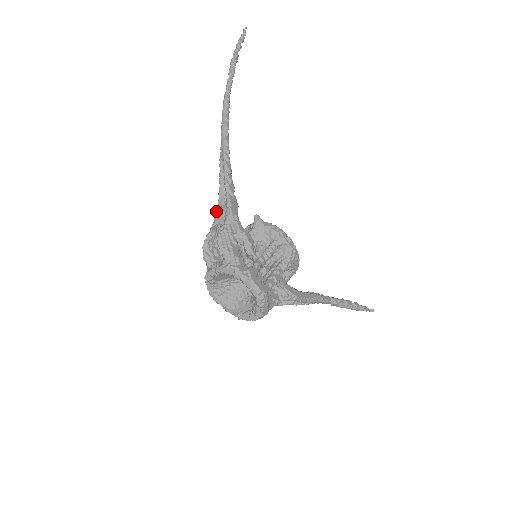
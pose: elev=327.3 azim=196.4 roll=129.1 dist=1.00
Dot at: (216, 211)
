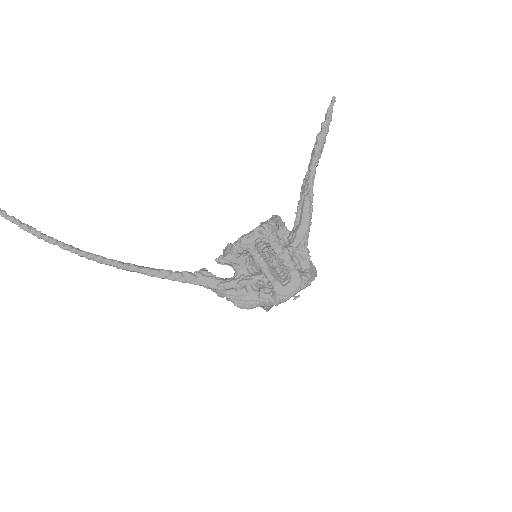
Dot at: occluded
